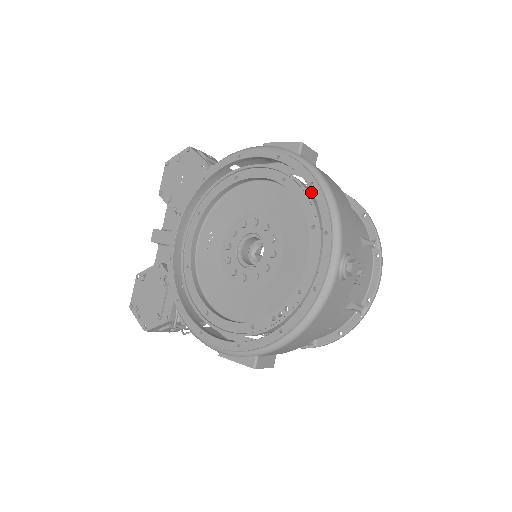
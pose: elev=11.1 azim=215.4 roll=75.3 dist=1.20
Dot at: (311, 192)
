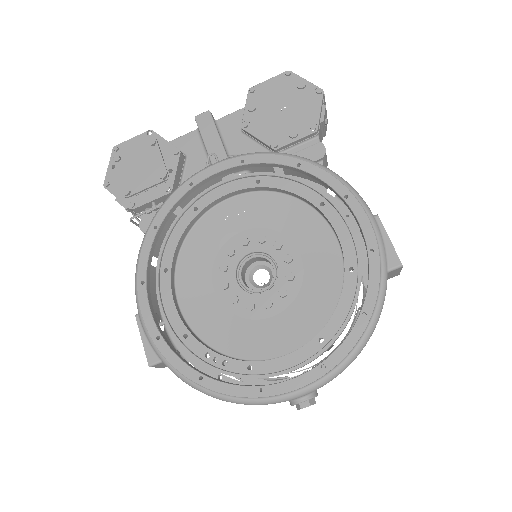
Dot at: occluded
